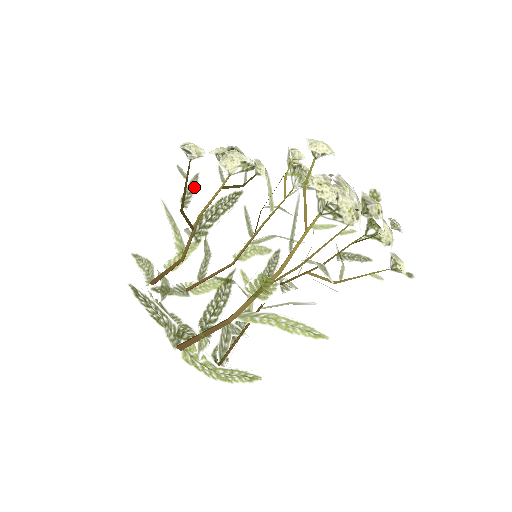
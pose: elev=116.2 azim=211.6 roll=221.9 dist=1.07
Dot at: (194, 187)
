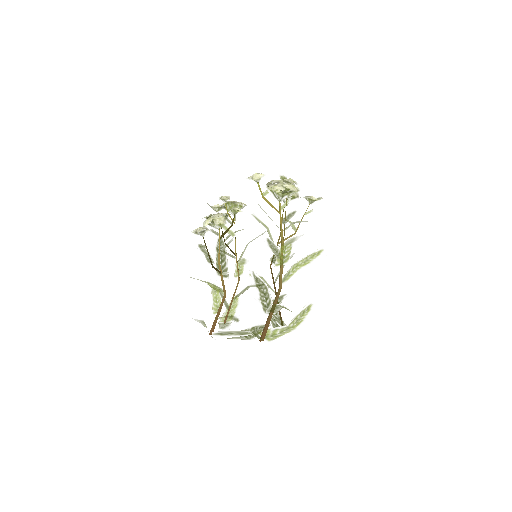
Dot at: (206, 252)
